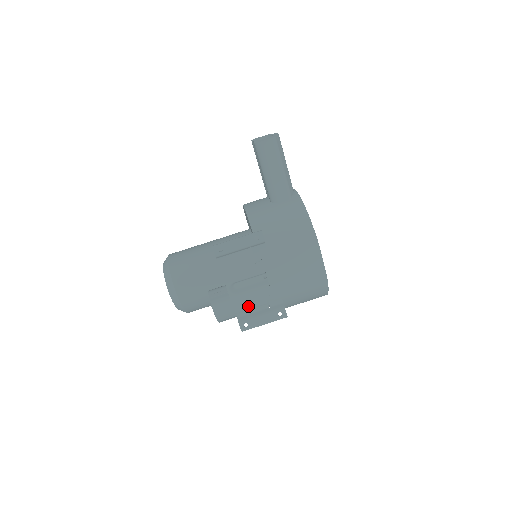
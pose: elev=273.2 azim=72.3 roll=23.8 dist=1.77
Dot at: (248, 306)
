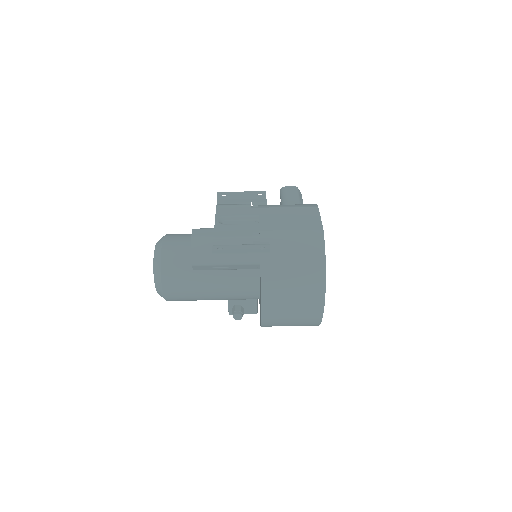
Dot at: (230, 235)
